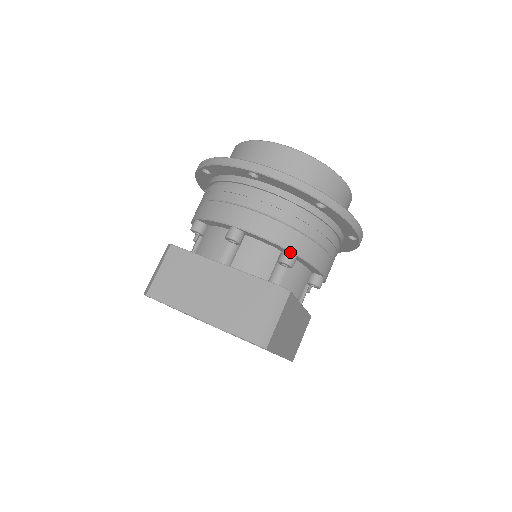
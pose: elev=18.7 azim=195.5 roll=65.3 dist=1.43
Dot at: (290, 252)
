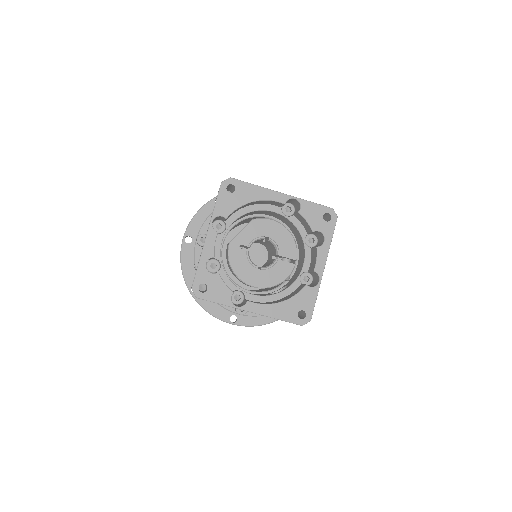
Dot at: occluded
